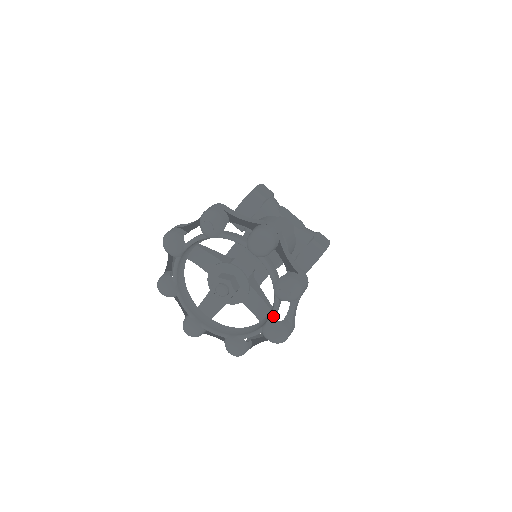
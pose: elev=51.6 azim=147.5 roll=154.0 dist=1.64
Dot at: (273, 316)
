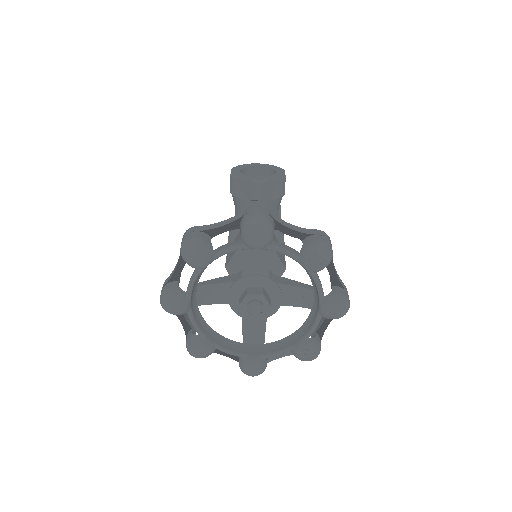
Dot at: (270, 356)
